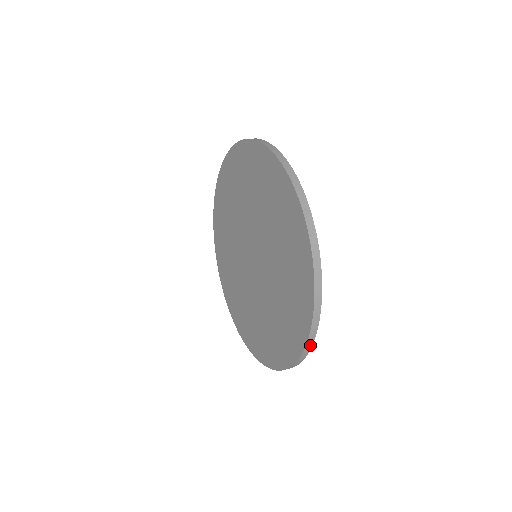
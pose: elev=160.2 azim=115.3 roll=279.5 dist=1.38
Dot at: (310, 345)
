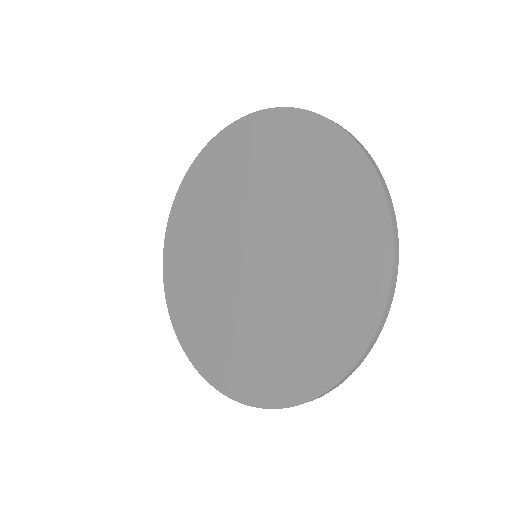
Dot at: (394, 219)
